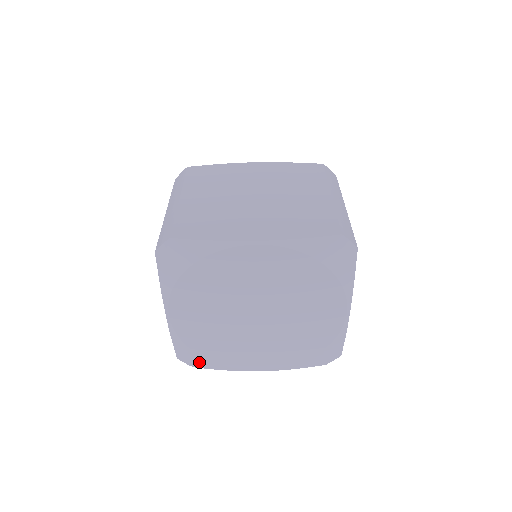
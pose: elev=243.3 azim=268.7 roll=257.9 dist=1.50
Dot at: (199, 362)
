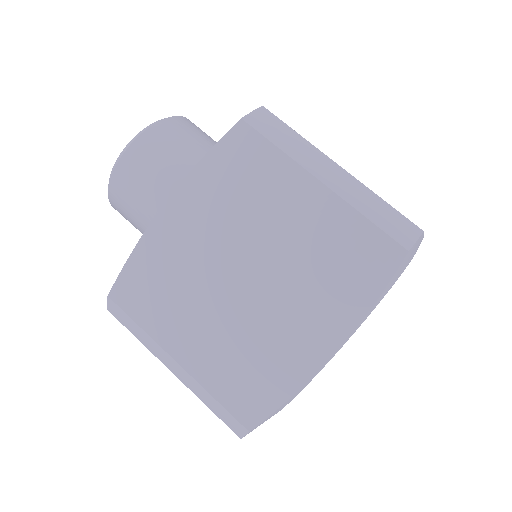
Dot at: occluded
